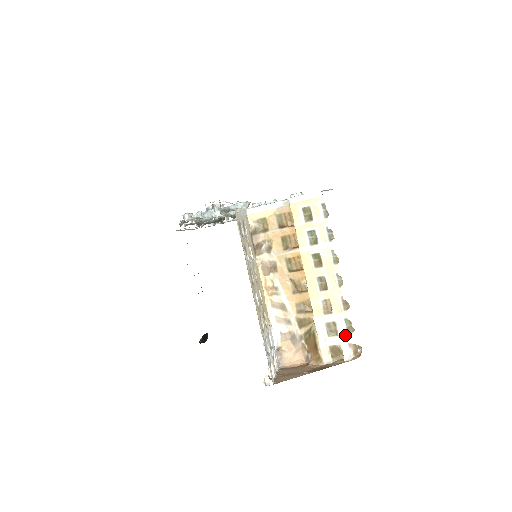
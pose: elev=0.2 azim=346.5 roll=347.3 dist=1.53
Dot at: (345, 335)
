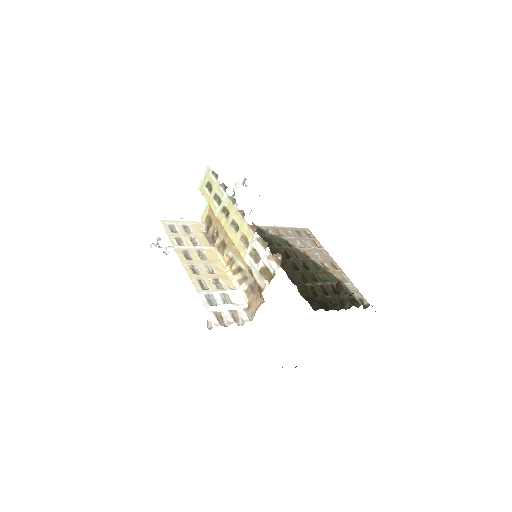
Dot at: (263, 253)
